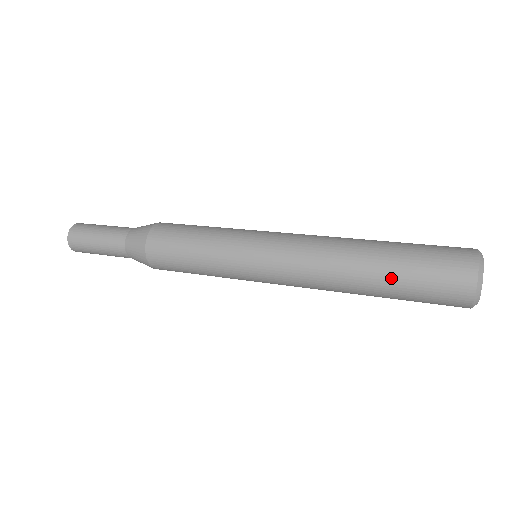
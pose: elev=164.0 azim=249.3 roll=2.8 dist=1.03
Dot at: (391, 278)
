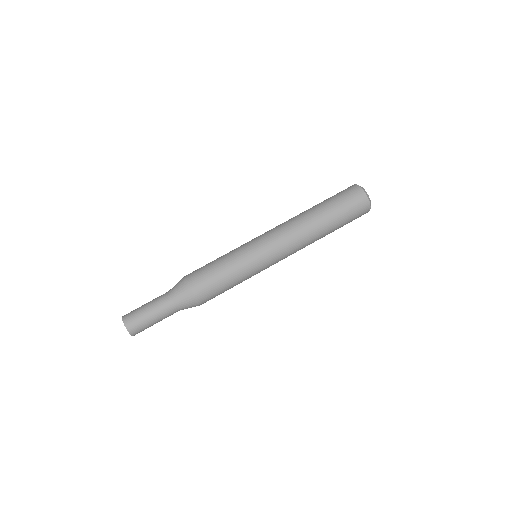
Dot at: (335, 222)
